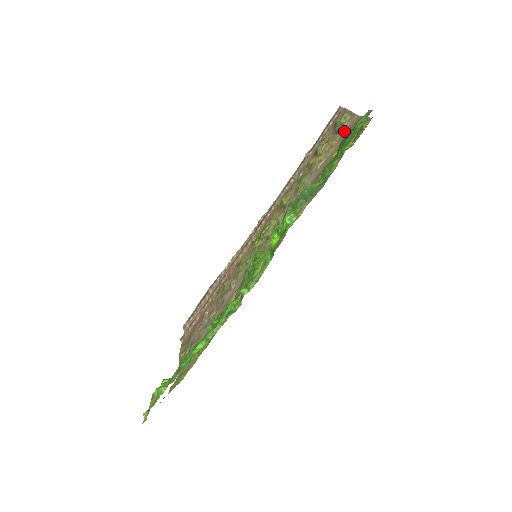
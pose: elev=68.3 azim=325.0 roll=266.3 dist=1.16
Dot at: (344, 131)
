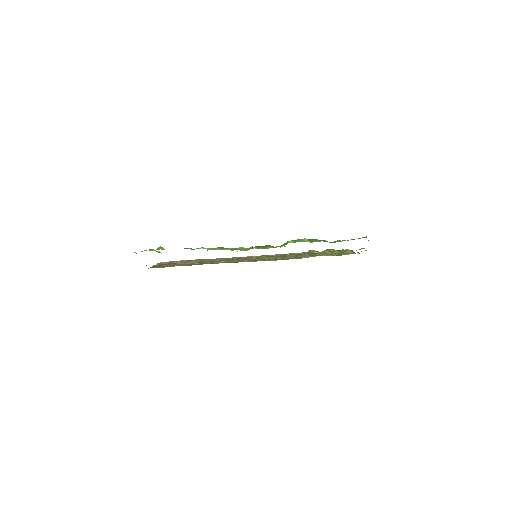
Dot at: (344, 254)
